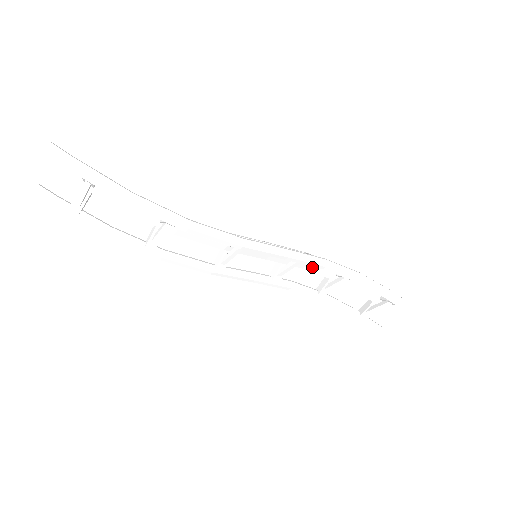
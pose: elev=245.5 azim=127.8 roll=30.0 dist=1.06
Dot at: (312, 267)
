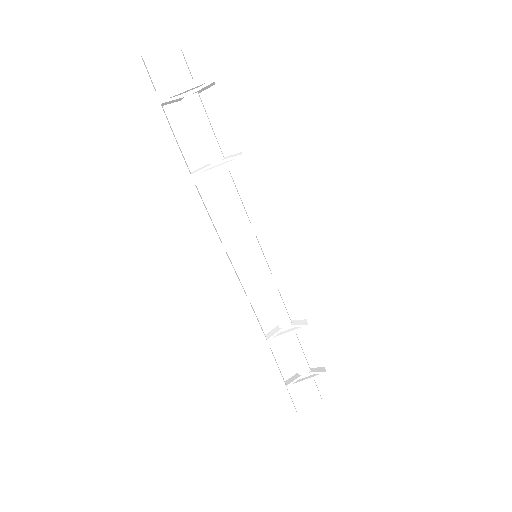
Dot at: (280, 303)
